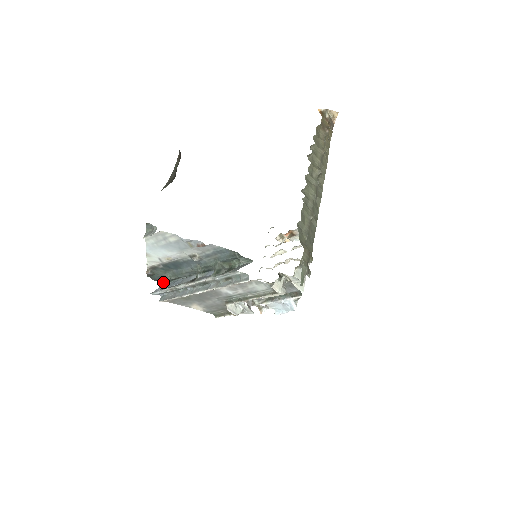
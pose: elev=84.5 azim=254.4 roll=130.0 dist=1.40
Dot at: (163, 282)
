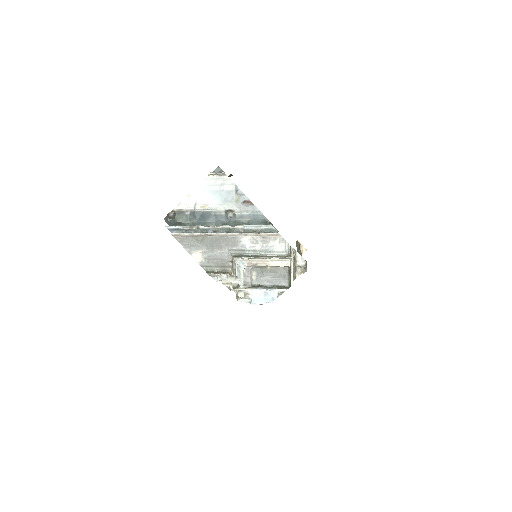
Dot at: occluded
